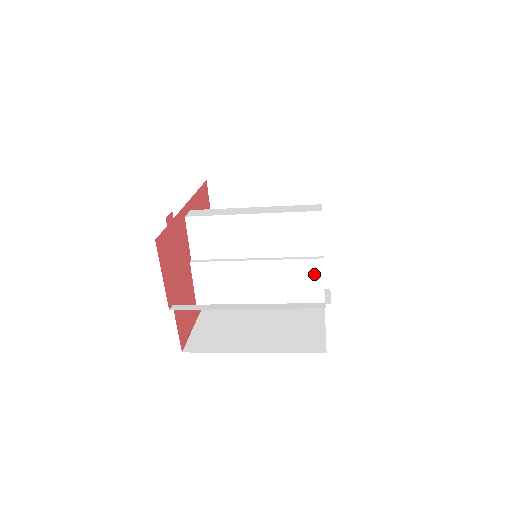
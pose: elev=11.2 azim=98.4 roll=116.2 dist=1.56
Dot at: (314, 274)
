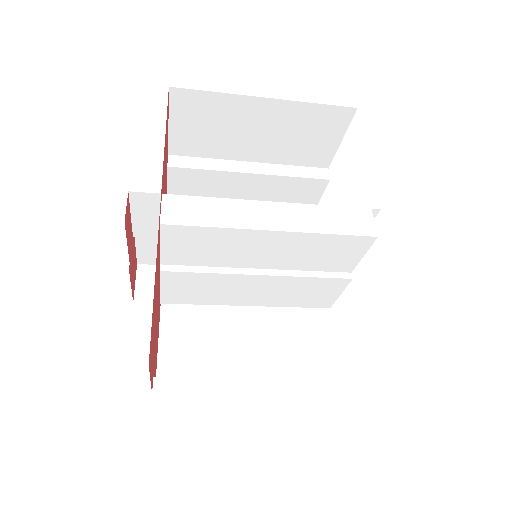
Dot at: (332, 289)
